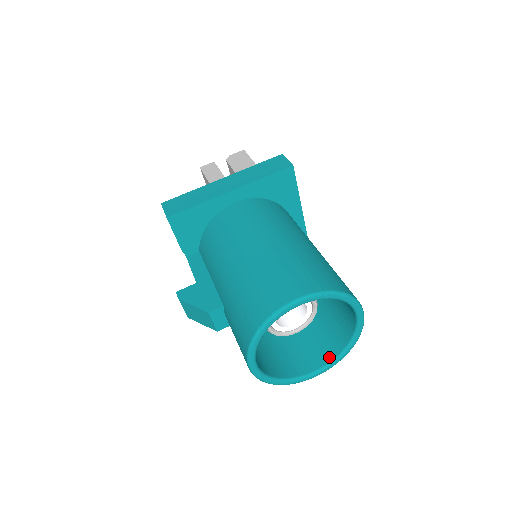
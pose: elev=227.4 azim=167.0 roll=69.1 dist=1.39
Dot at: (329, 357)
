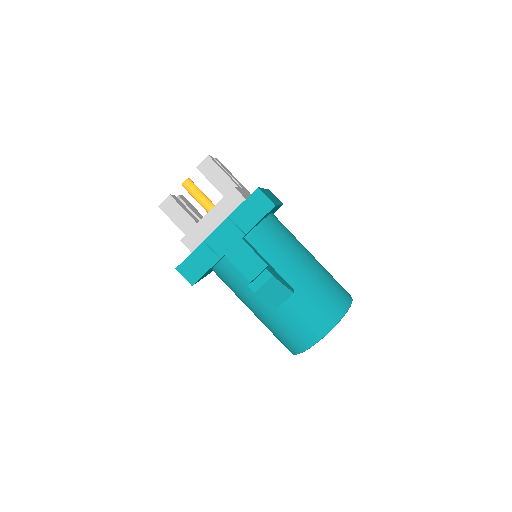
Dot at: occluded
